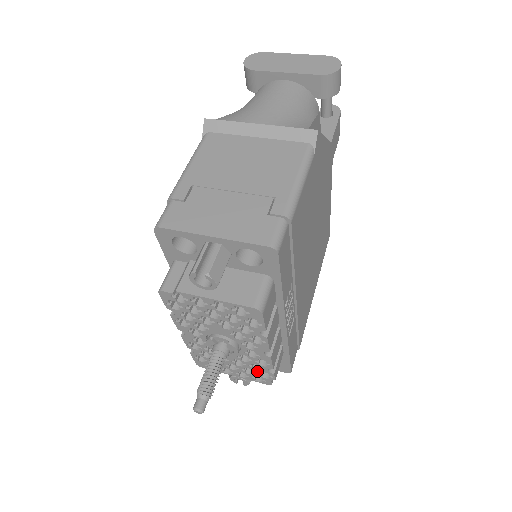
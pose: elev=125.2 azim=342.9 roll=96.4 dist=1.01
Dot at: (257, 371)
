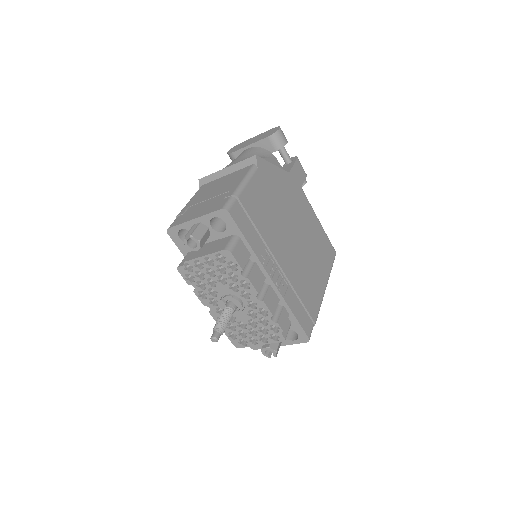
Dot at: (267, 326)
